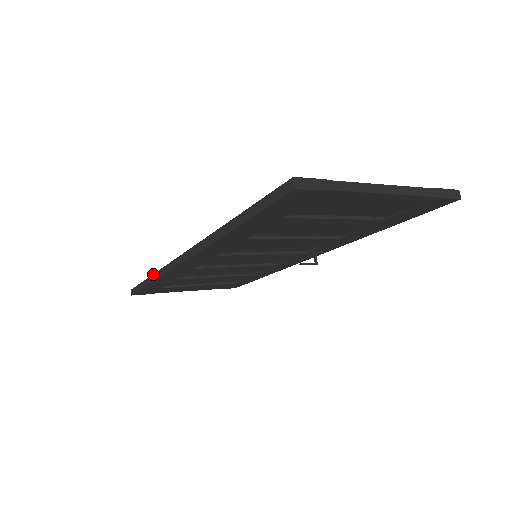
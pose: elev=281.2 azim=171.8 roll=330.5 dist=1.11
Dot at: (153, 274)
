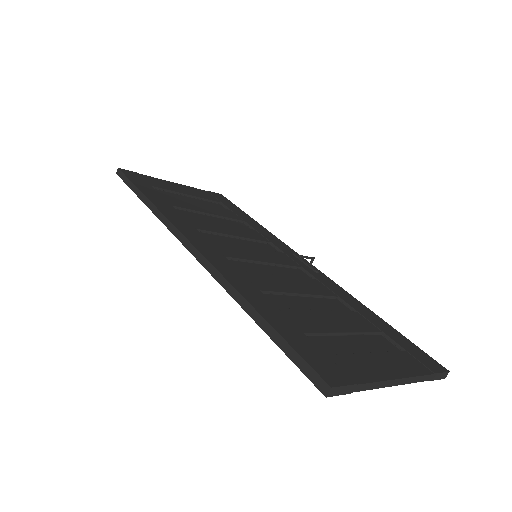
Dot at: (150, 201)
